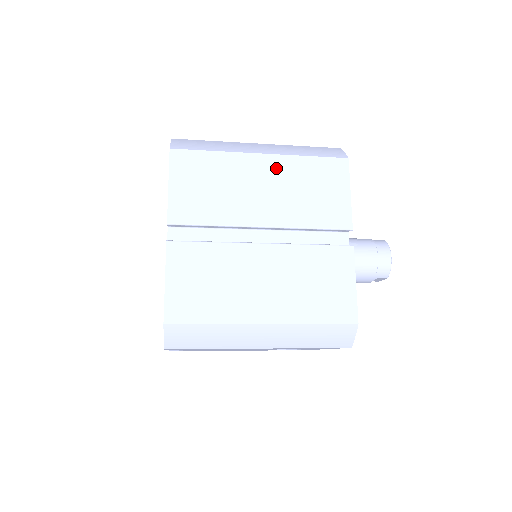
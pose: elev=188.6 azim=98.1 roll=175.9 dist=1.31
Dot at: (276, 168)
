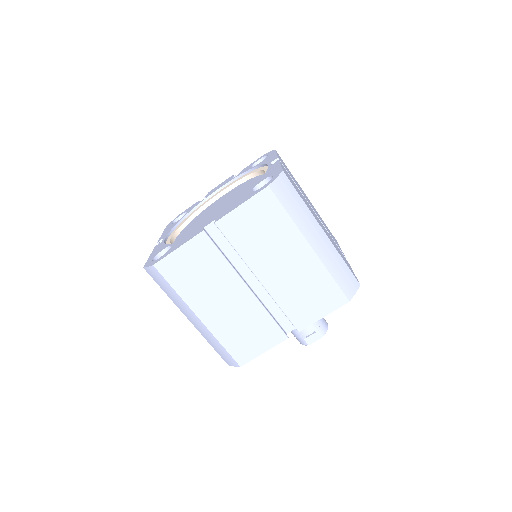
Dot at: occluded
